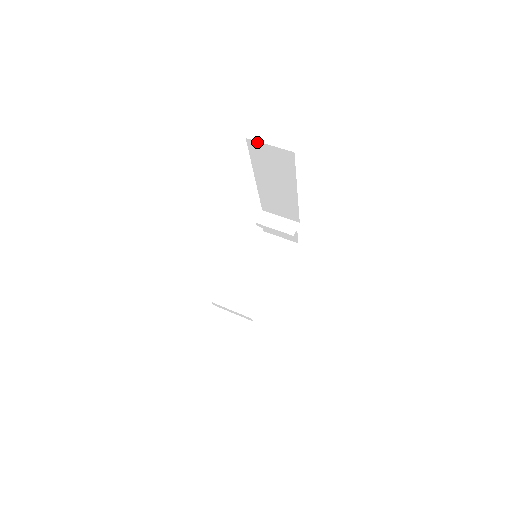
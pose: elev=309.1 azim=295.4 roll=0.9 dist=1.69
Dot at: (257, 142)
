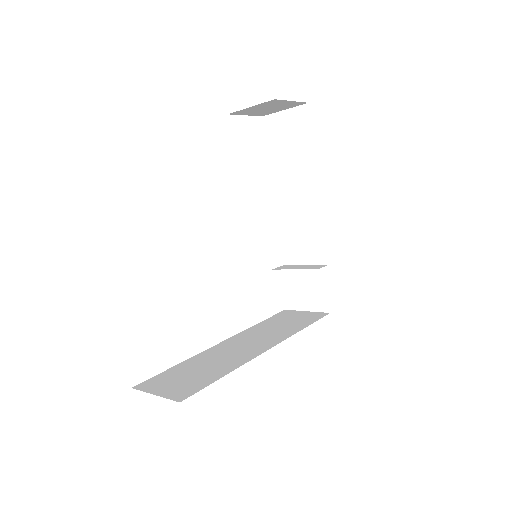
Dot at: (273, 115)
